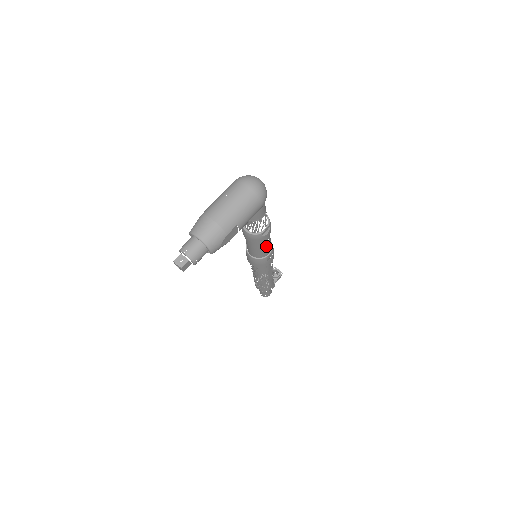
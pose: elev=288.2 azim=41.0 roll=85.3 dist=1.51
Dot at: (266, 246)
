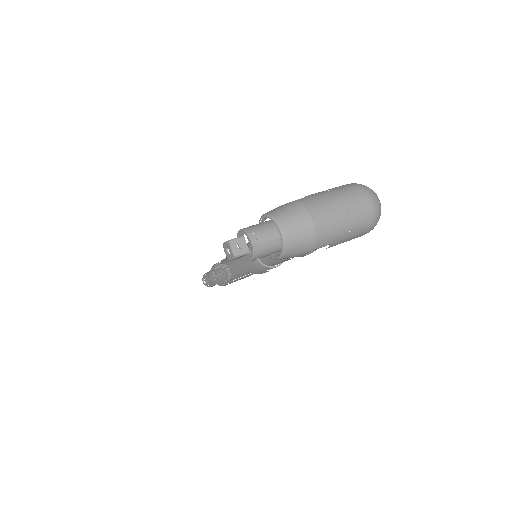
Dot at: (287, 260)
